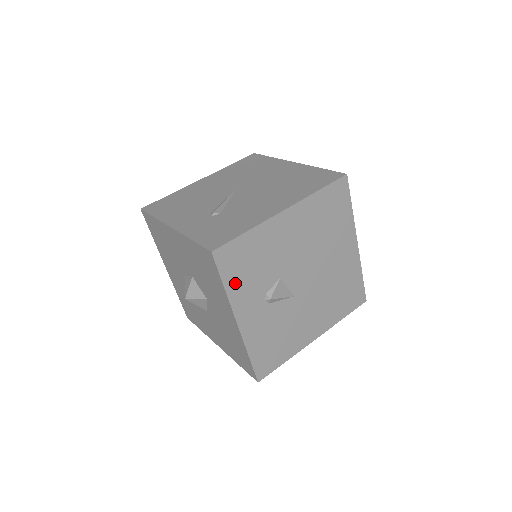
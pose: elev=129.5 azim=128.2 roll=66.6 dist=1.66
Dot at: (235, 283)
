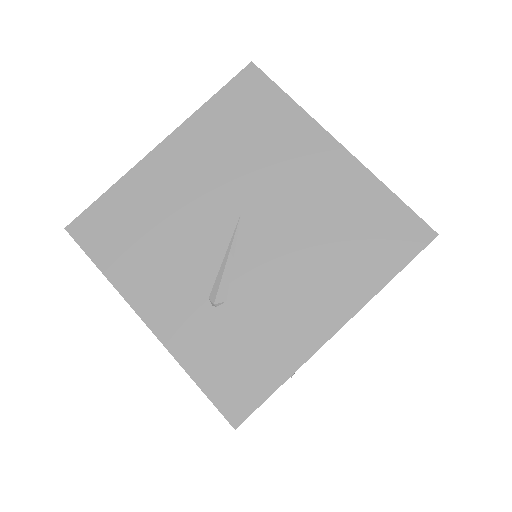
Dot at: occluded
